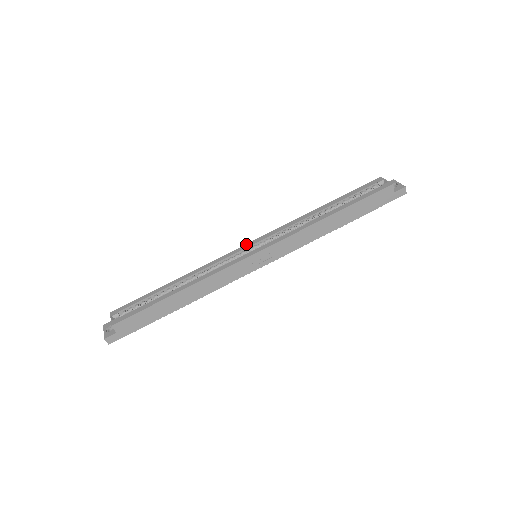
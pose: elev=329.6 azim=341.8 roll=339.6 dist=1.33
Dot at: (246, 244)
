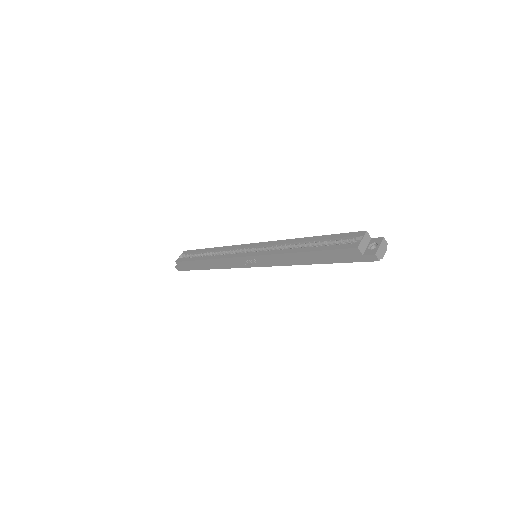
Dot at: (253, 243)
